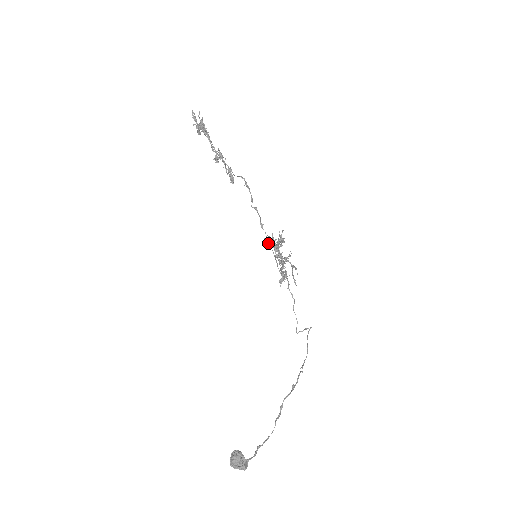
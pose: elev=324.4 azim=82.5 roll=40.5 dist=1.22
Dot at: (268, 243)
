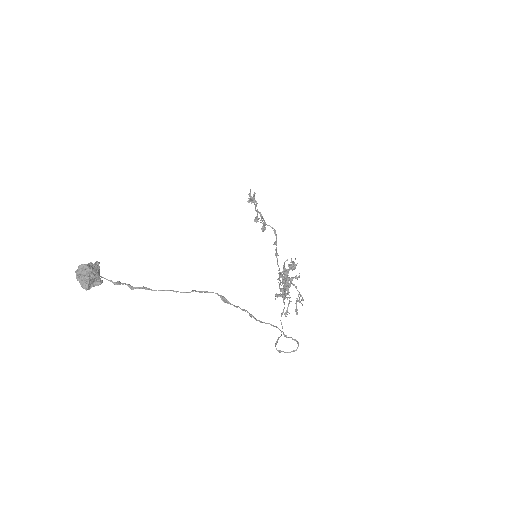
Dot at: occluded
